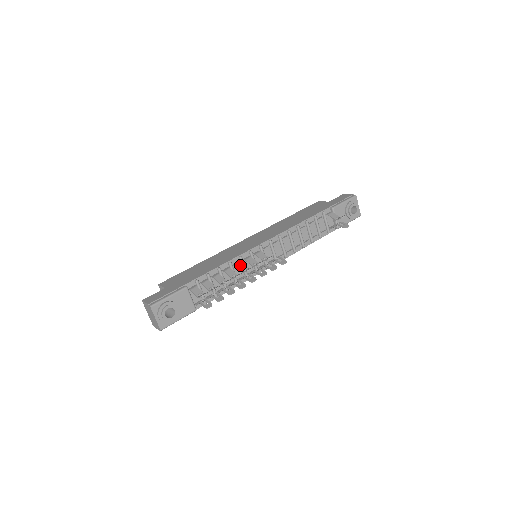
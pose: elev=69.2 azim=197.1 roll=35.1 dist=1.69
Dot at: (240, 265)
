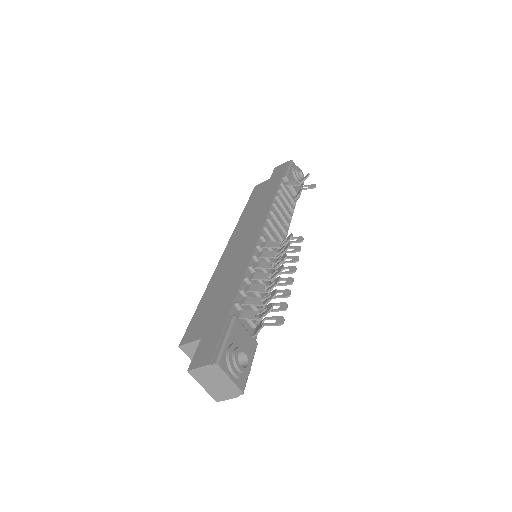
Dot at: (263, 264)
